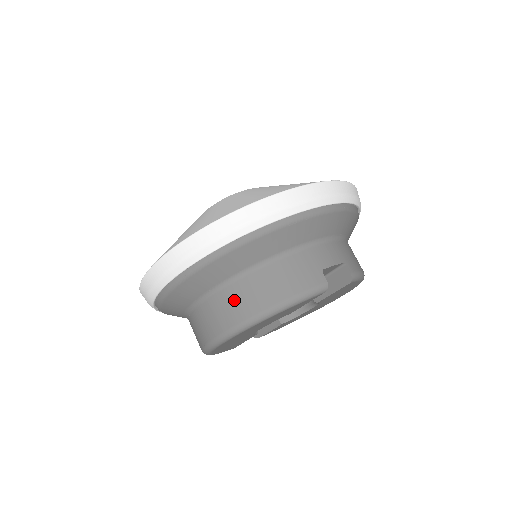
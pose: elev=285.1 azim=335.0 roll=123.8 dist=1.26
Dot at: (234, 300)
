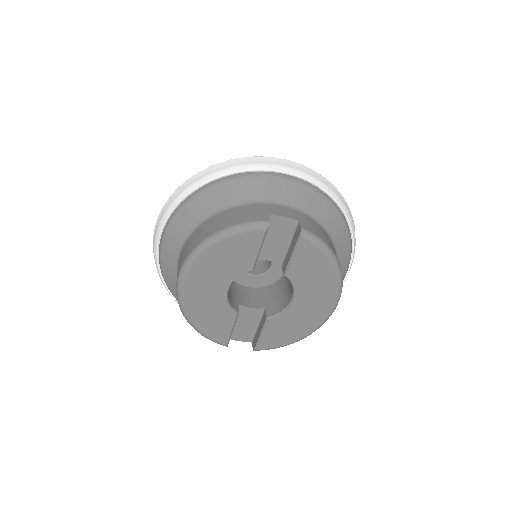
Dot at: (196, 236)
